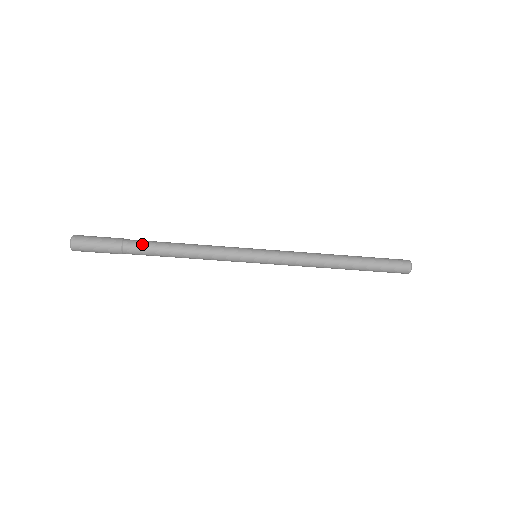
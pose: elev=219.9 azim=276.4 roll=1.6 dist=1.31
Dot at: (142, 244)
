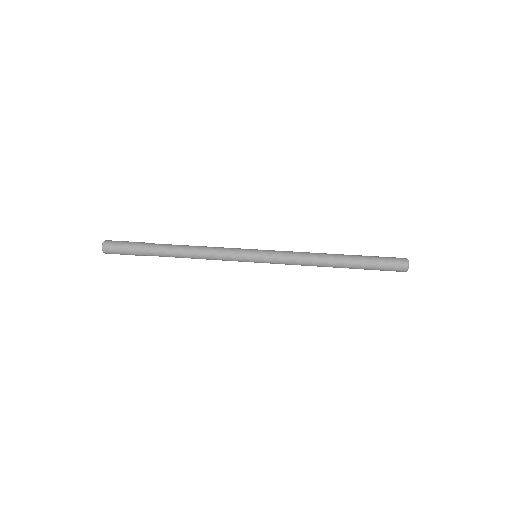
Dot at: occluded
